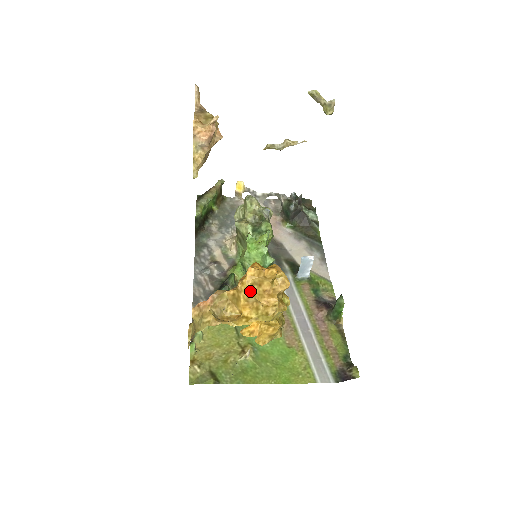
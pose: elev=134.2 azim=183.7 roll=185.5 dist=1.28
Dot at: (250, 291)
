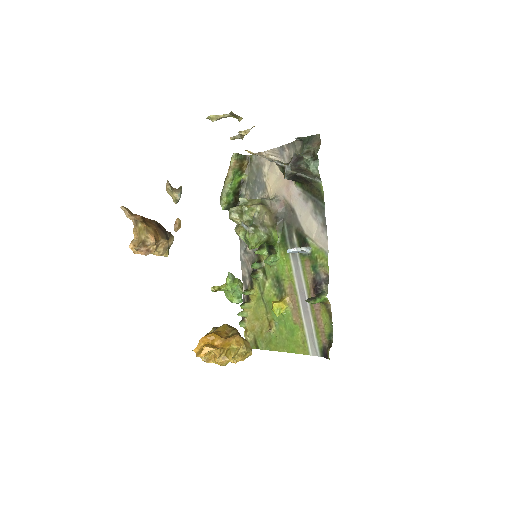
Dot at: occluded
